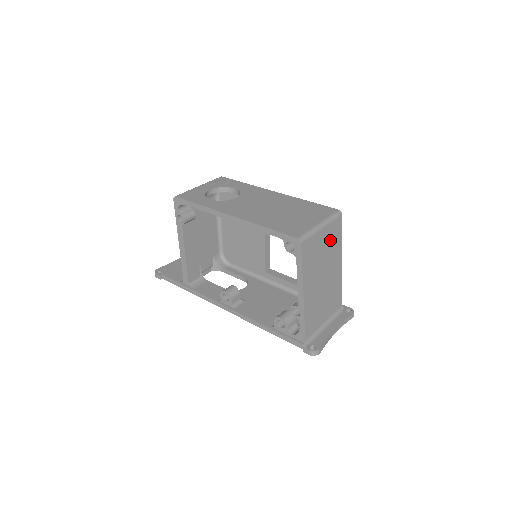
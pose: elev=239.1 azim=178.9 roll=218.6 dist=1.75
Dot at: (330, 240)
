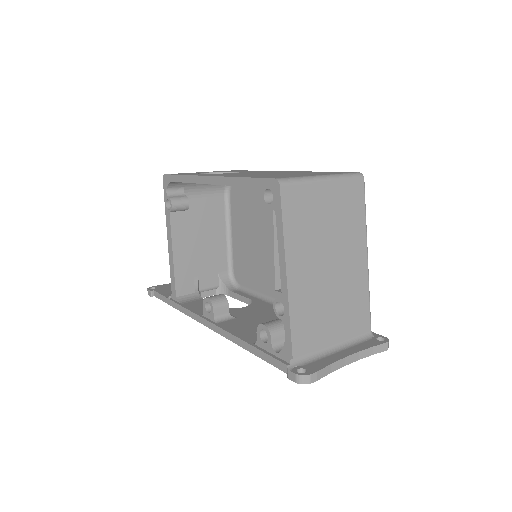
Dot at: (341, 208)
